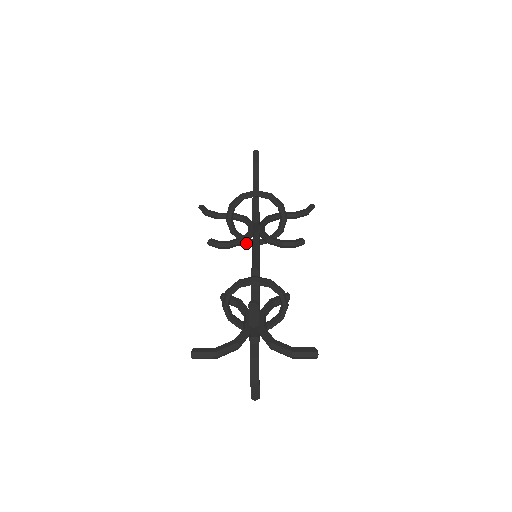
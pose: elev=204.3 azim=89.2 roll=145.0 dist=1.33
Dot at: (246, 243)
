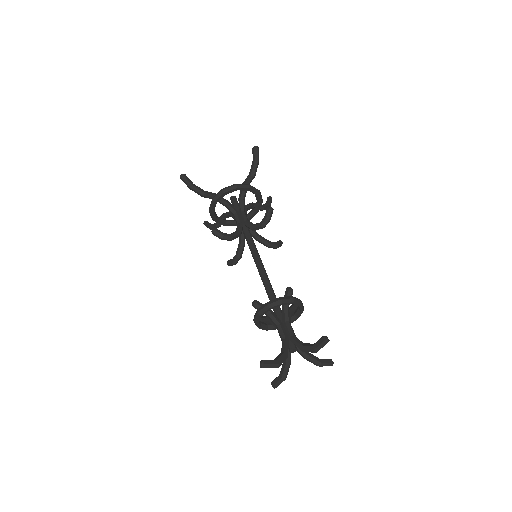
Dot at: (217, 222)
